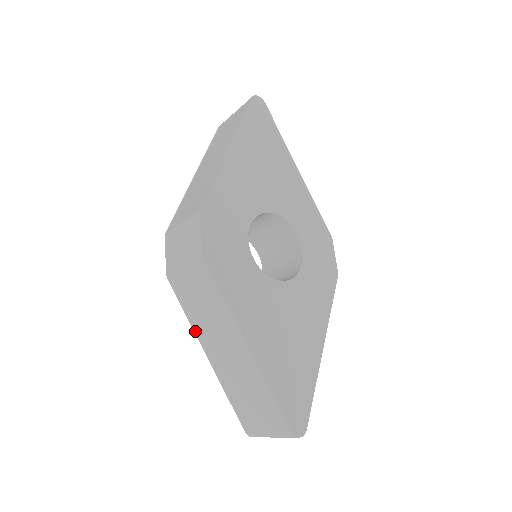
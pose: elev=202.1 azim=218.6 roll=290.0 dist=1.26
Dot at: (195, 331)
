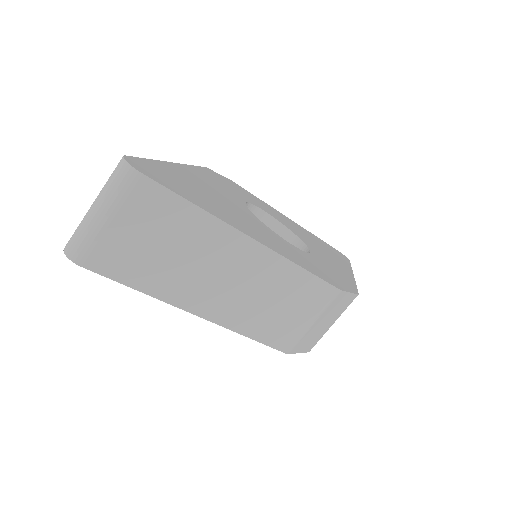
Dot at: occluded
